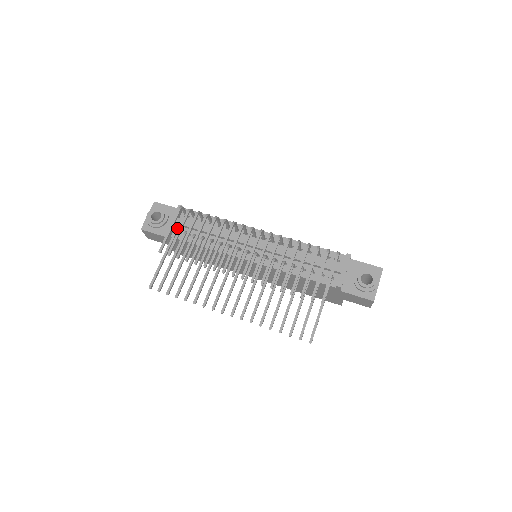
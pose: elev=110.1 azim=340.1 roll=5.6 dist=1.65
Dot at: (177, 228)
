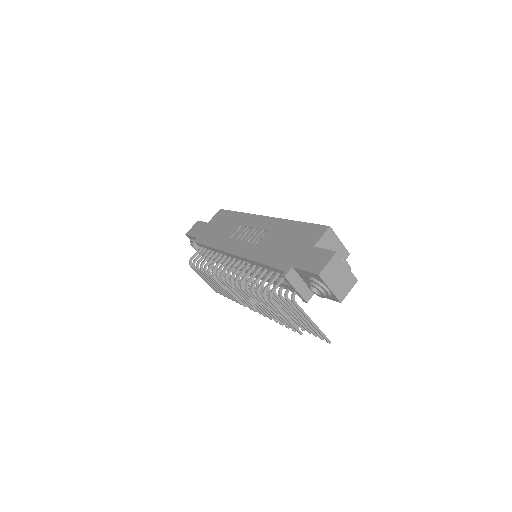
Dot at: occluded
